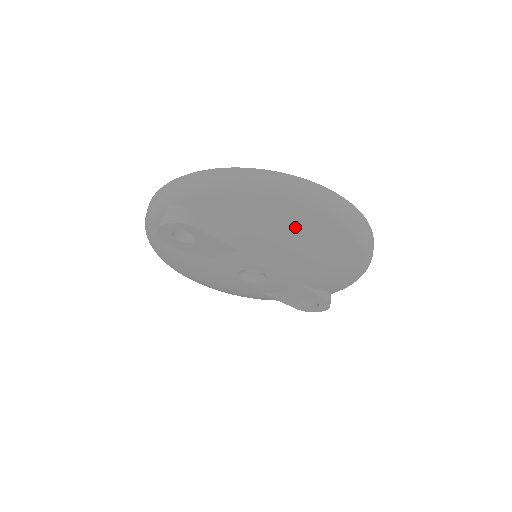
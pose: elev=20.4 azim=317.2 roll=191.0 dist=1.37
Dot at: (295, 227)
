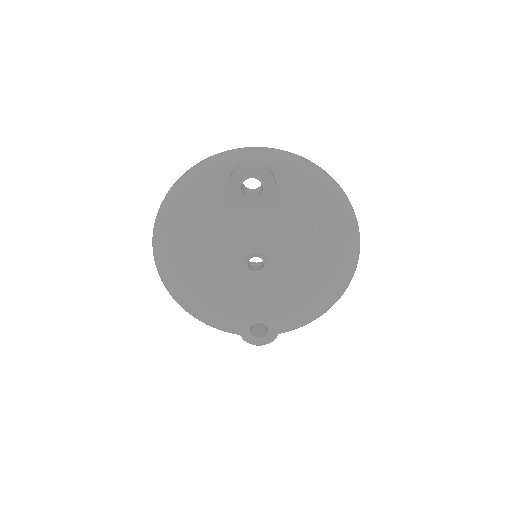
Dot at: (333, 233)
